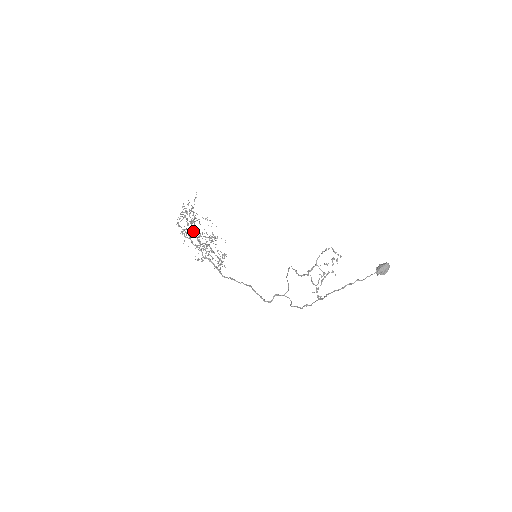
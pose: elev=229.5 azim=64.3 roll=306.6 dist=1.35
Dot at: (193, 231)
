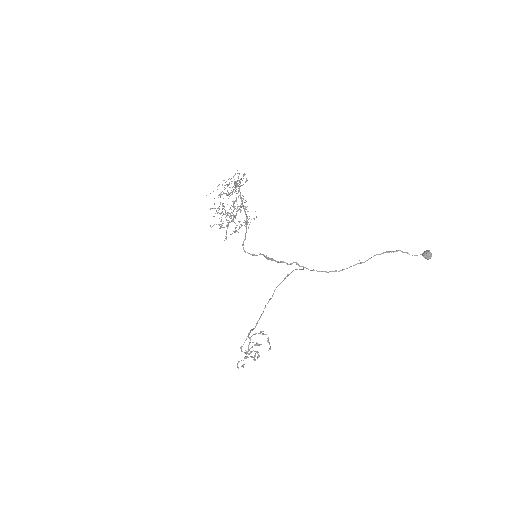
Dot at: occluded
